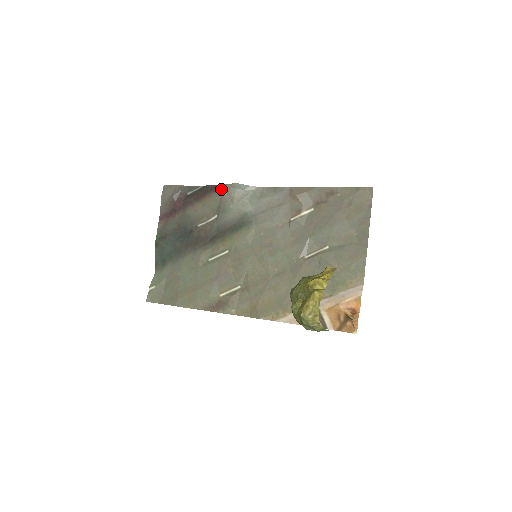
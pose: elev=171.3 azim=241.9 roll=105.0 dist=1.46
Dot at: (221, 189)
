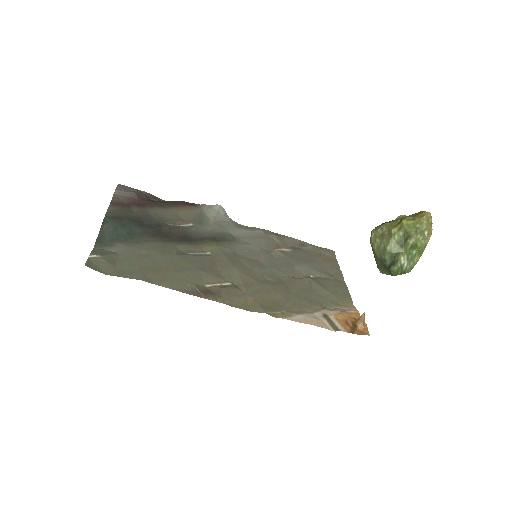
Dot at: (199, 207)
